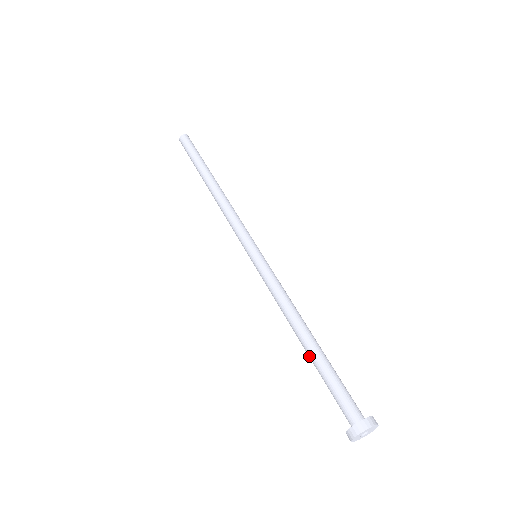
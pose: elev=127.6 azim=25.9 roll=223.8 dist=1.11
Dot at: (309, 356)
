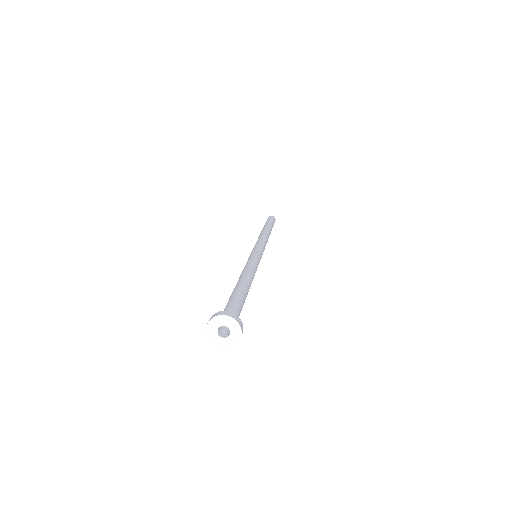
Dot at: occluded
